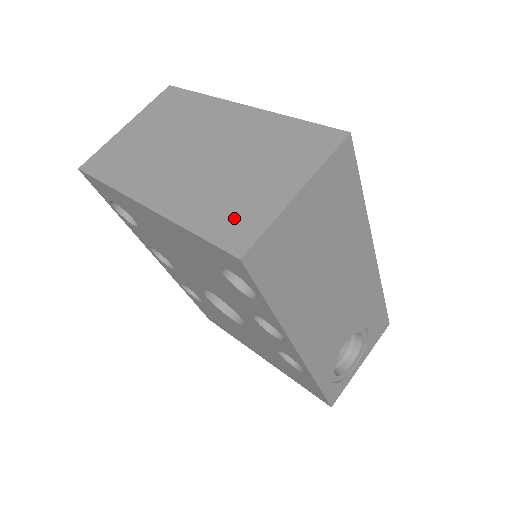
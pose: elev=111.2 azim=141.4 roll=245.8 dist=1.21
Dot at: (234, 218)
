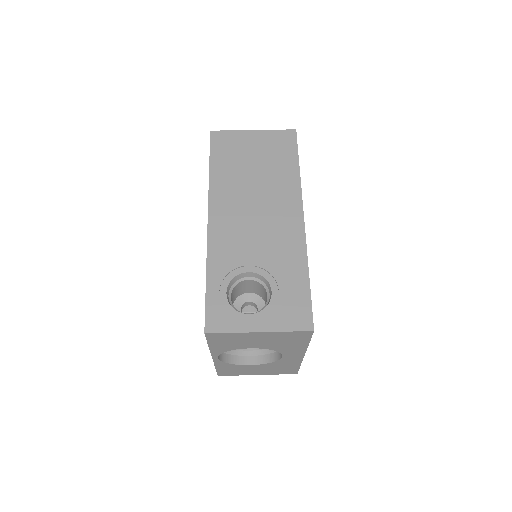
Dot at: occluded
